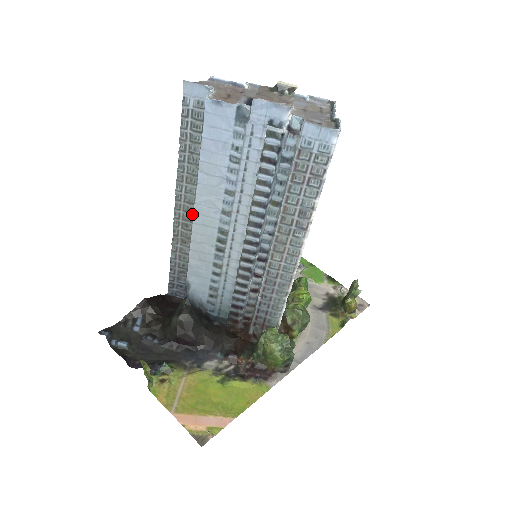
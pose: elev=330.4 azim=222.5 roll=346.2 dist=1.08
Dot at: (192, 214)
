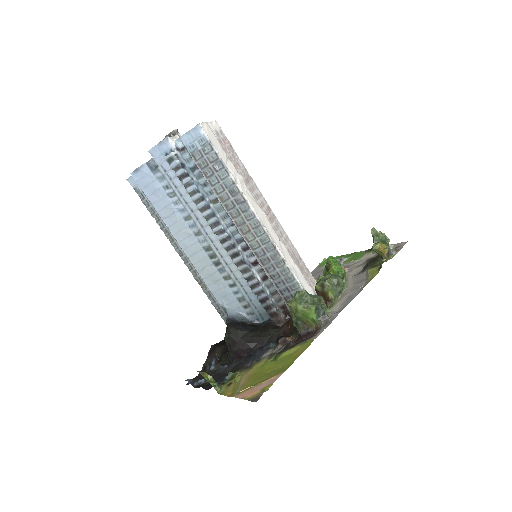
Dot at: occluded
